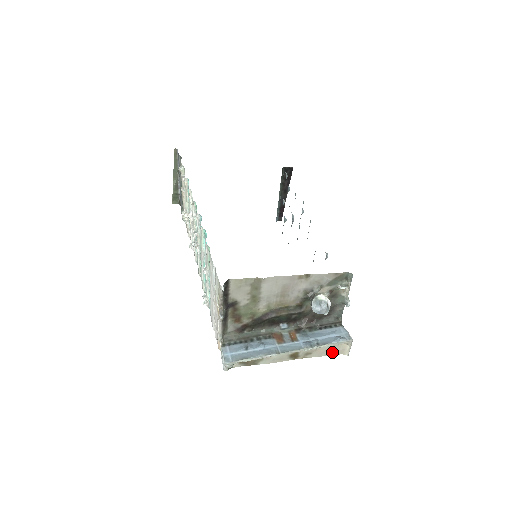
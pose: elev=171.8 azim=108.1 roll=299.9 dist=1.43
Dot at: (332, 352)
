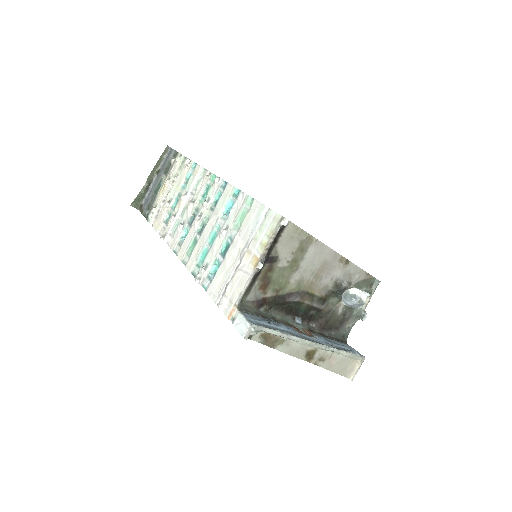
Dot at: (341, 369)
